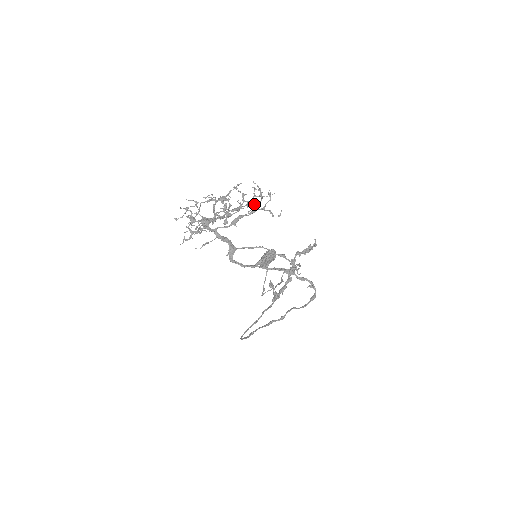
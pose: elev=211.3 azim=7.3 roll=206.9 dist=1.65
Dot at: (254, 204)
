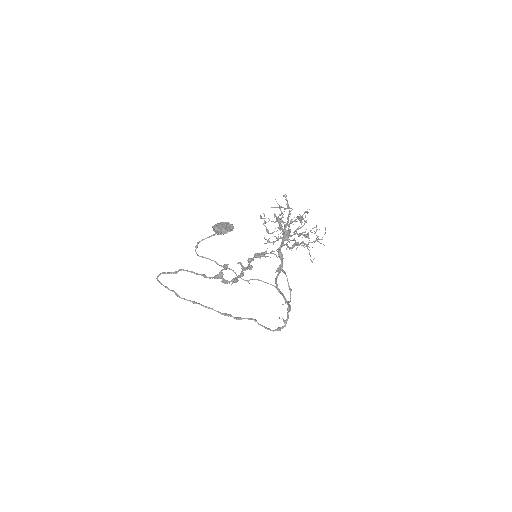
Dot at: (309, 240)
